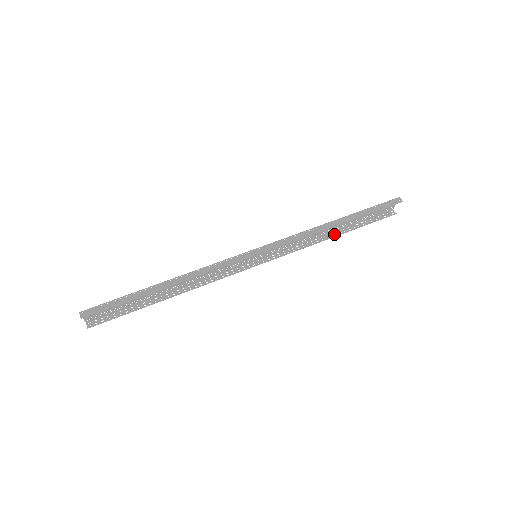
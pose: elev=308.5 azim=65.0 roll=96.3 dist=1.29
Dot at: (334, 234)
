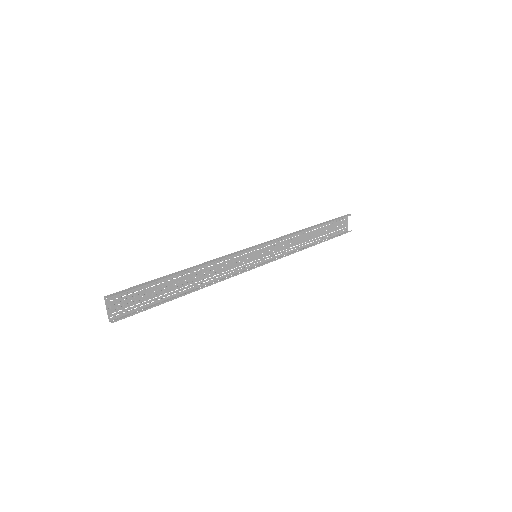
Dot at: (312, 245)
